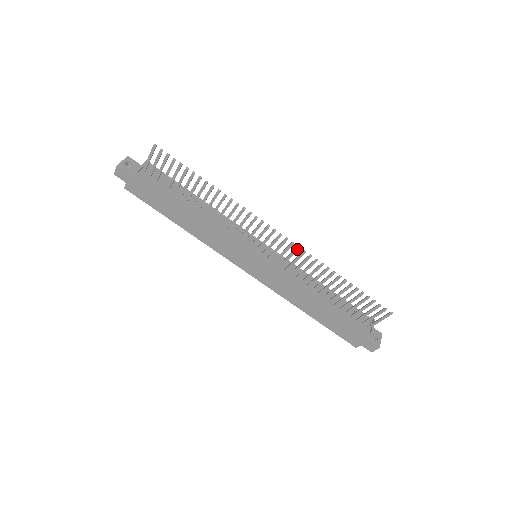
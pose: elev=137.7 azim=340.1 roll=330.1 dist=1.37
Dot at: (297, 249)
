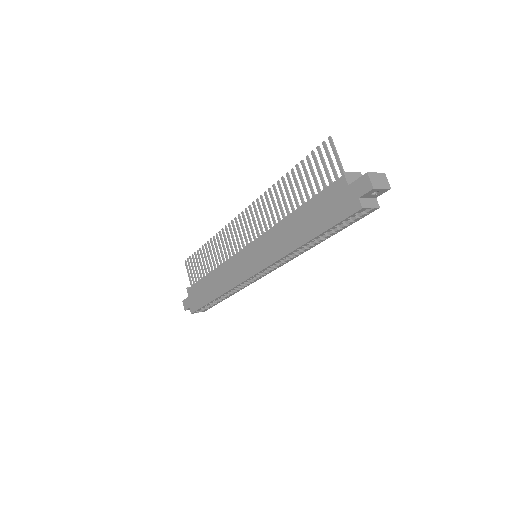
Dot at: (254, 205)
